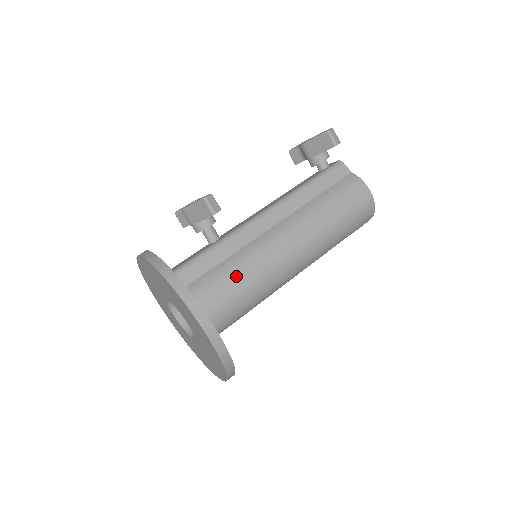
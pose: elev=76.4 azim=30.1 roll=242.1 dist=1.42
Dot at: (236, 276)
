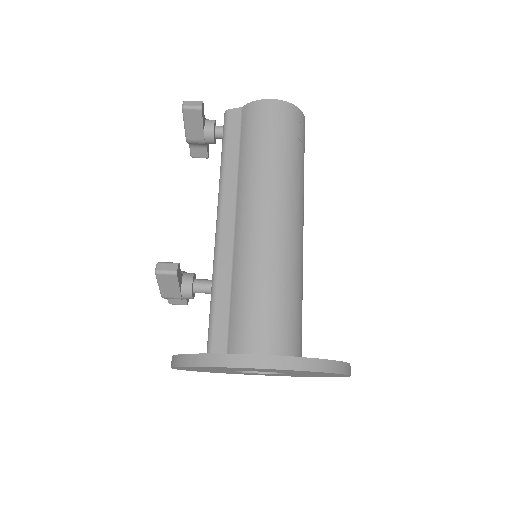
Dot at: (251, 292)
